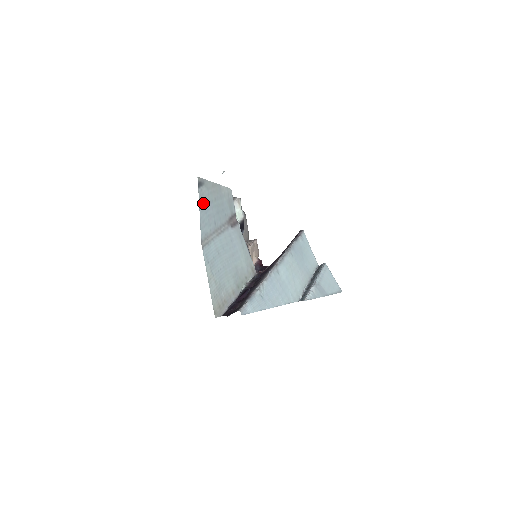
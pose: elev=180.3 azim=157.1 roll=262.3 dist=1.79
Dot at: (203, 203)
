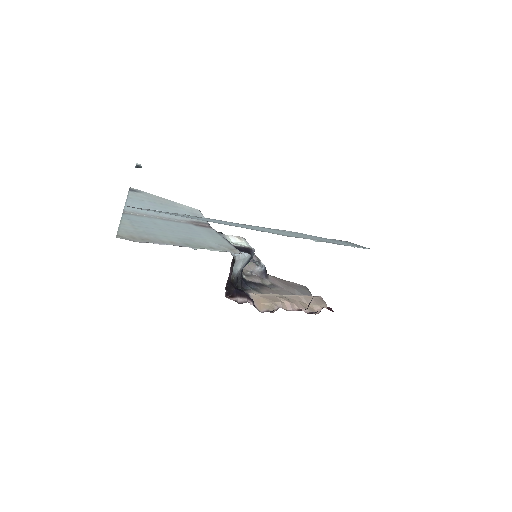
Dot at: (136, 199)
